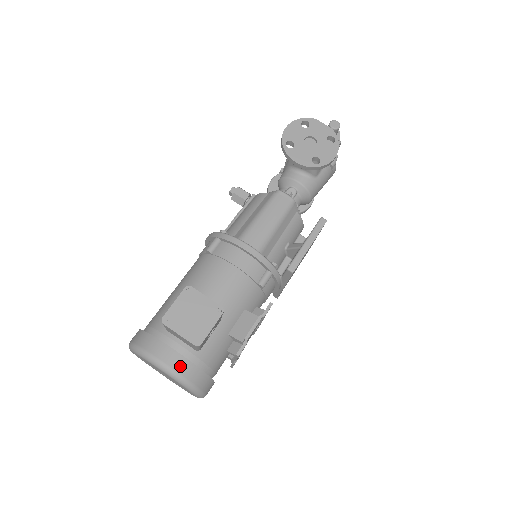
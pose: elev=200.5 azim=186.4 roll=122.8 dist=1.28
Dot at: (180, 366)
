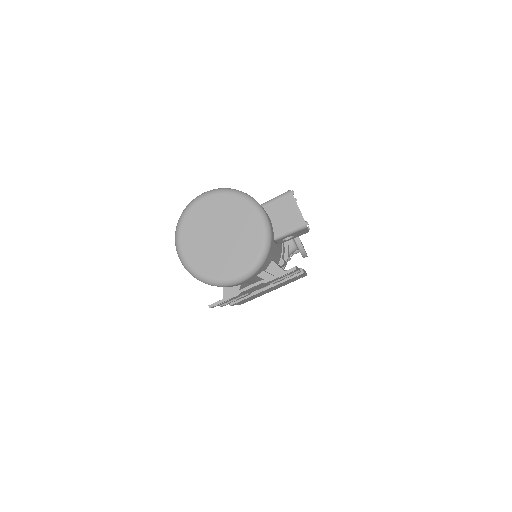
Dot at: (272, 230)
